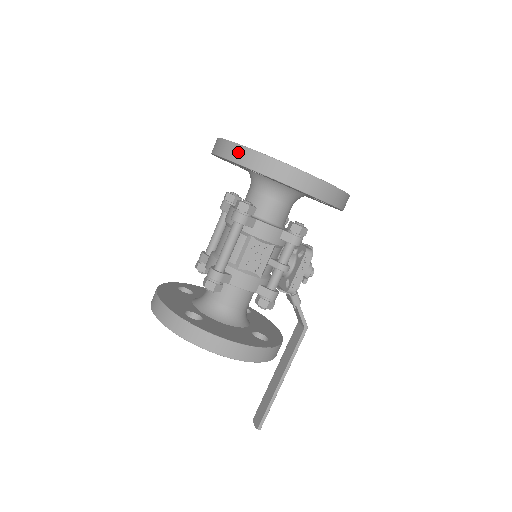
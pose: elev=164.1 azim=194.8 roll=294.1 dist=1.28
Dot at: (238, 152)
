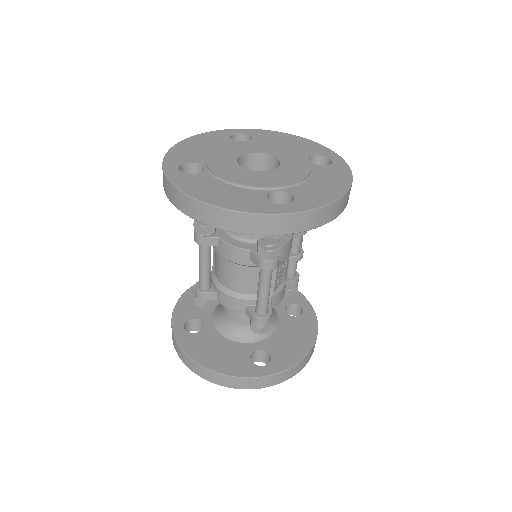
Dot at: (272, 223)
